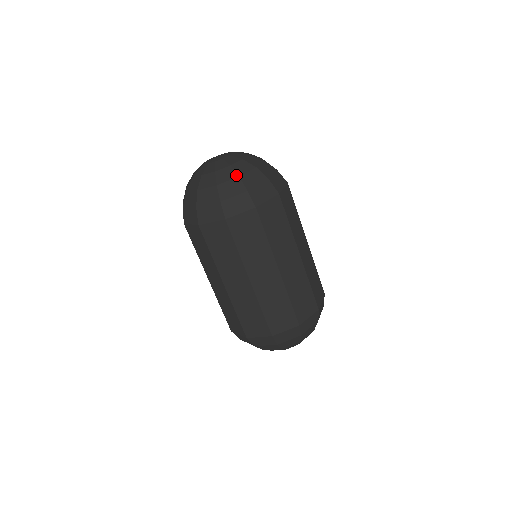
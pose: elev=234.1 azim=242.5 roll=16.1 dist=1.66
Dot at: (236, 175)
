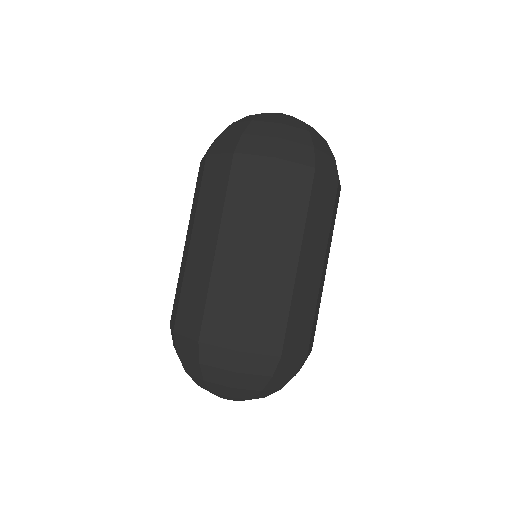
Dot at: (306, 128)
